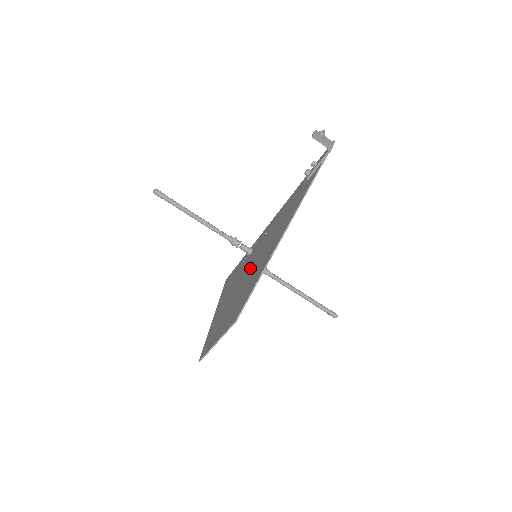
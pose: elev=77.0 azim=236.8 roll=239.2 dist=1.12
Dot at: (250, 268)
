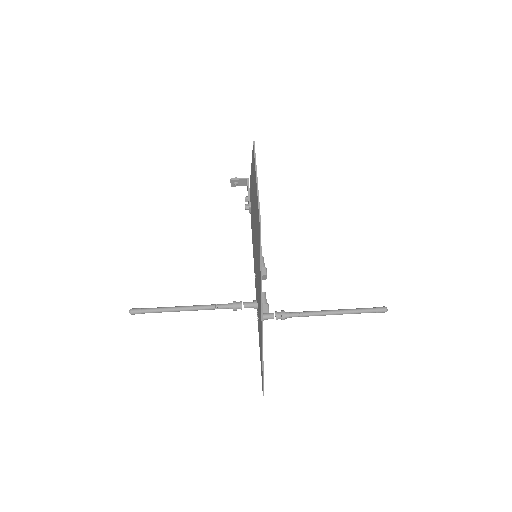
Dot at: (255, 240)
